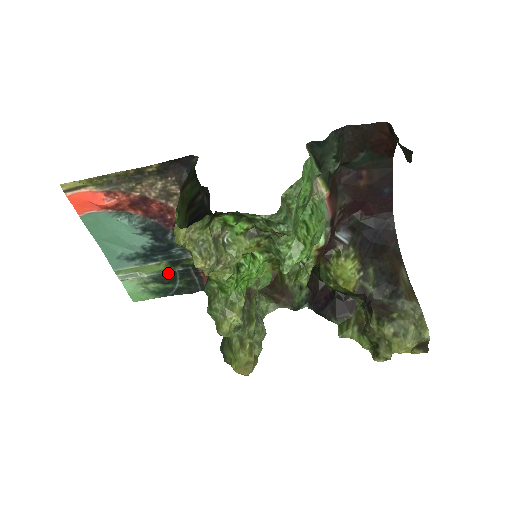
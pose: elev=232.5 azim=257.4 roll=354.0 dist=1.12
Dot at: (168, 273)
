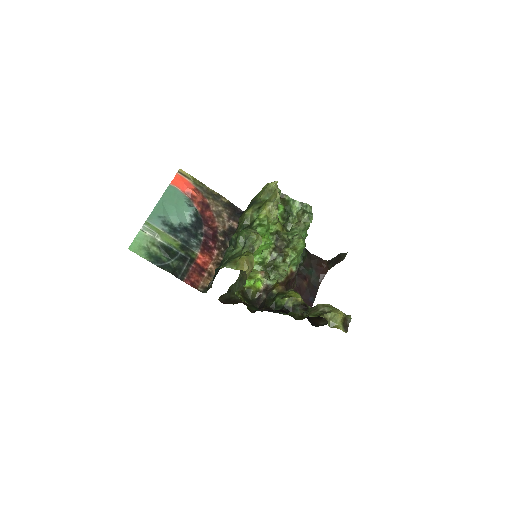
Dot at: (173, 250)
